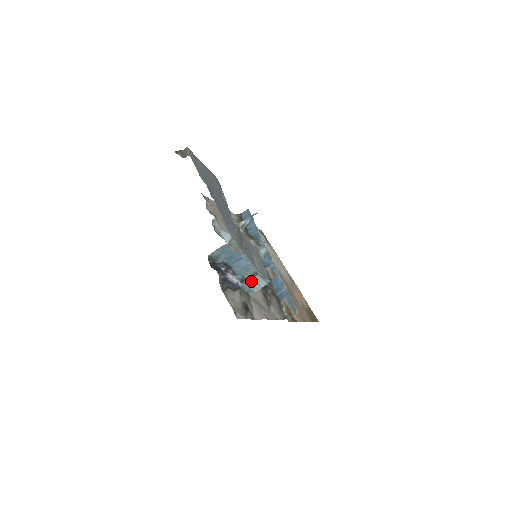
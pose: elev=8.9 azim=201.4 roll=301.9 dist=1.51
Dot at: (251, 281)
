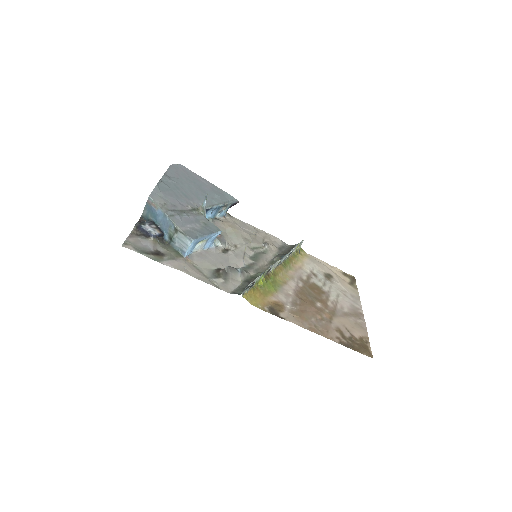
Dot at: (178, 239)
